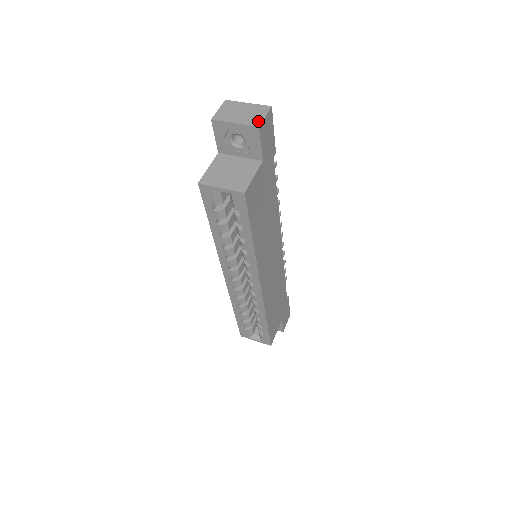
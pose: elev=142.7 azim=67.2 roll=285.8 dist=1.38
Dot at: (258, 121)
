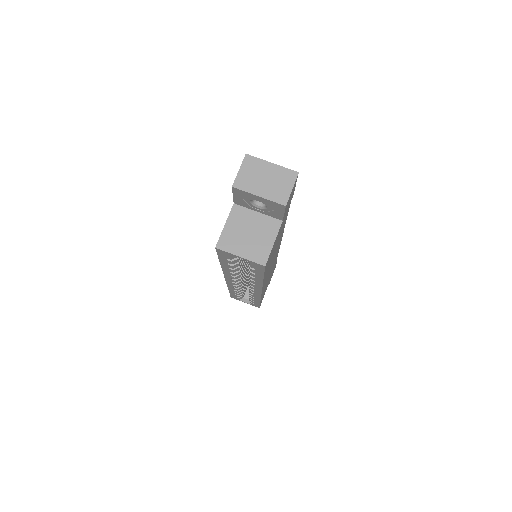
Dot at: (285, 196)
